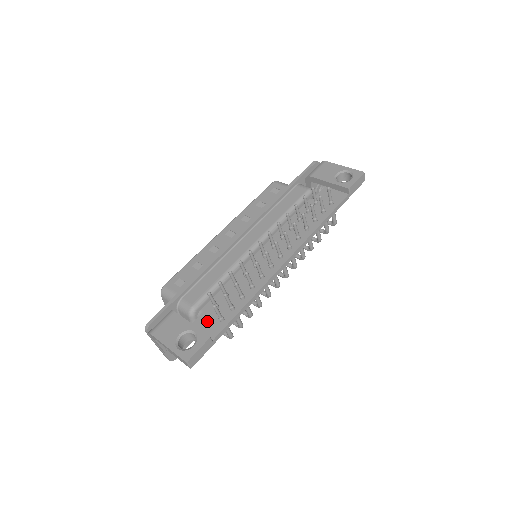
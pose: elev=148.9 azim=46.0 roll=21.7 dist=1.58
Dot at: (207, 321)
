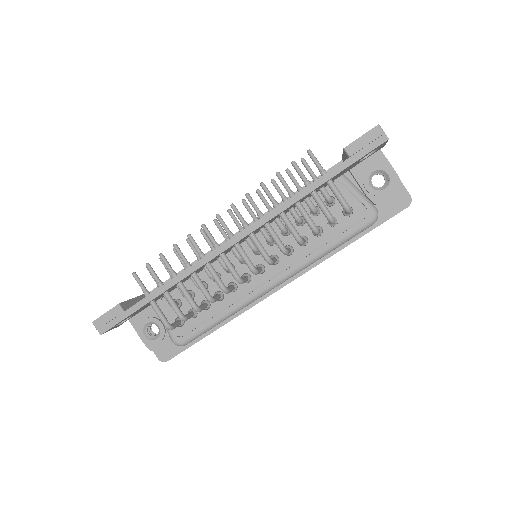
Dot at: occluded
